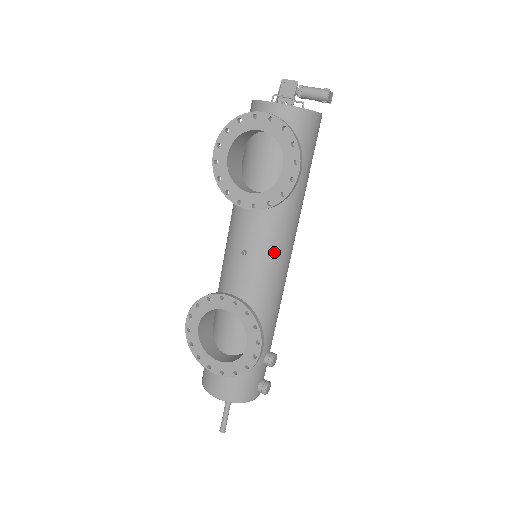
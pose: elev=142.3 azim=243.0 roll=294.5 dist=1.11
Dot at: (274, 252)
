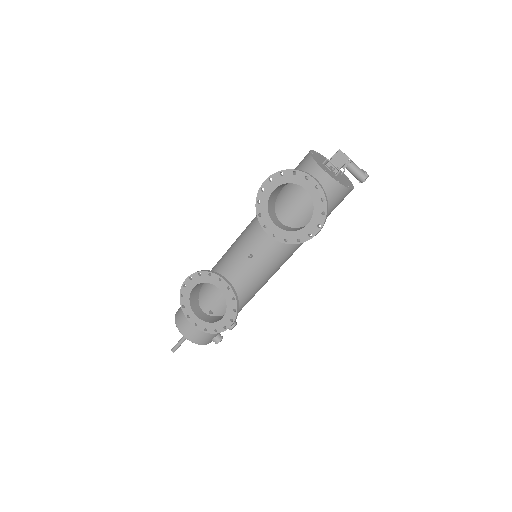
Dot at: (271, 265)
